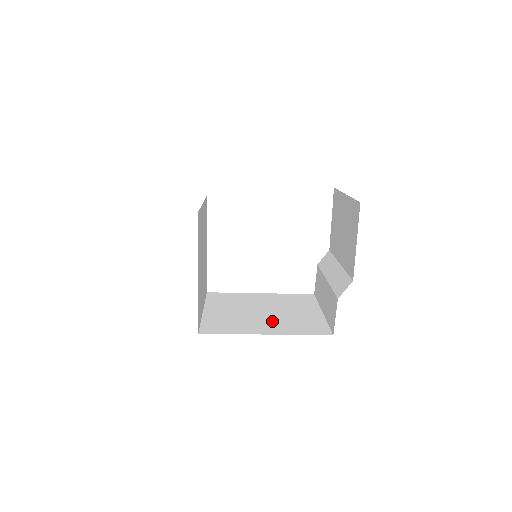
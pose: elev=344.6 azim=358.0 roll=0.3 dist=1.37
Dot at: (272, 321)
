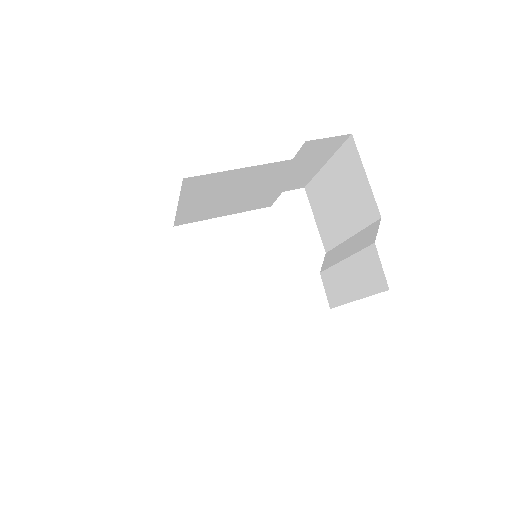
Dot at: occluded
